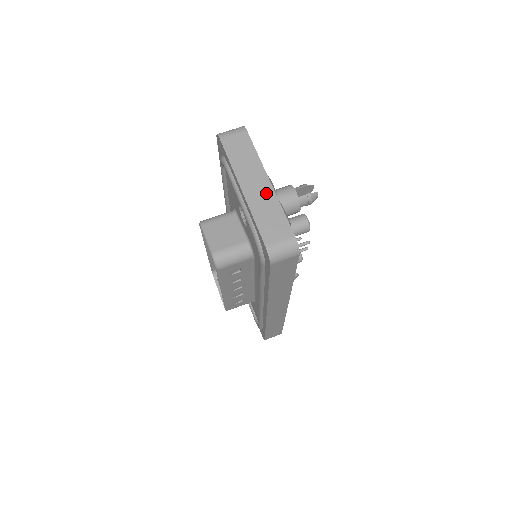
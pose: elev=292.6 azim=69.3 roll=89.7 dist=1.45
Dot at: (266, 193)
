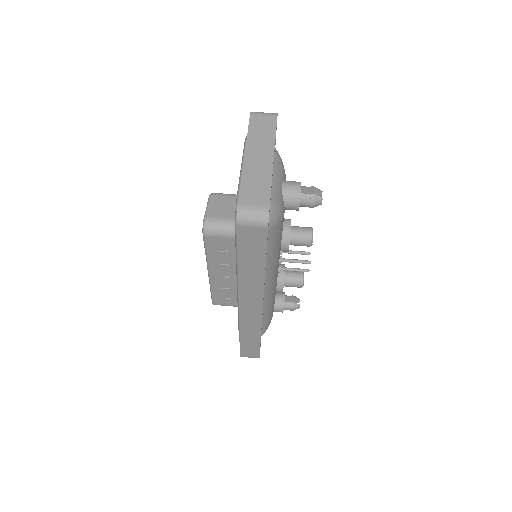
Dot at: (264, 166)
